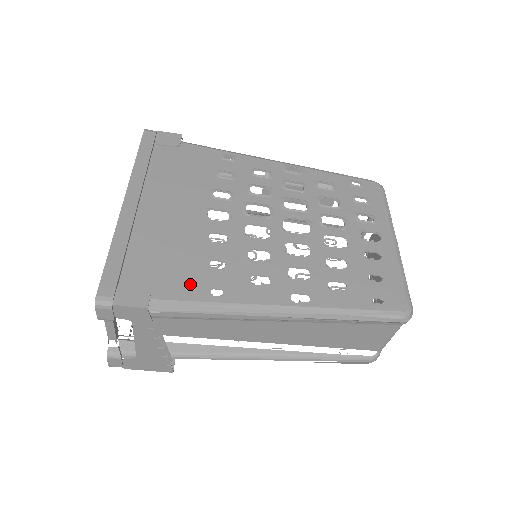
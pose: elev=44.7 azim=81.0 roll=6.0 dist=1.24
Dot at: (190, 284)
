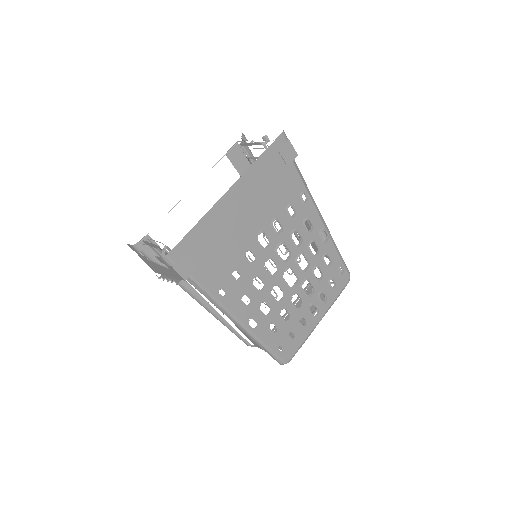
Dot at: (215, 278)
